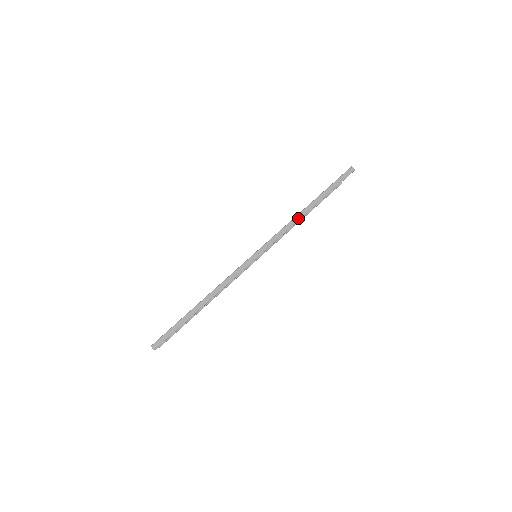
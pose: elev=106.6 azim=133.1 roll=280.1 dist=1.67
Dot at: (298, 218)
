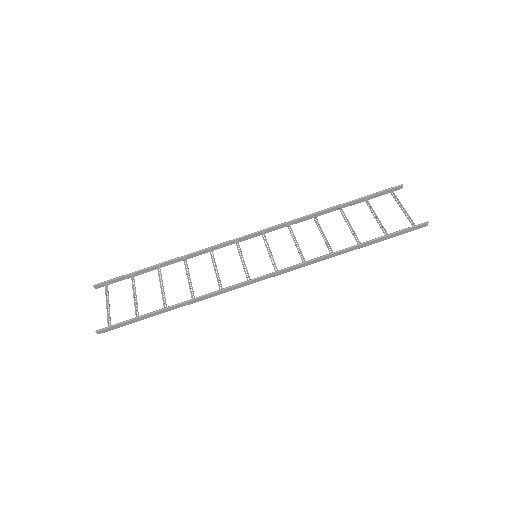
Dot at: (329, 257)
